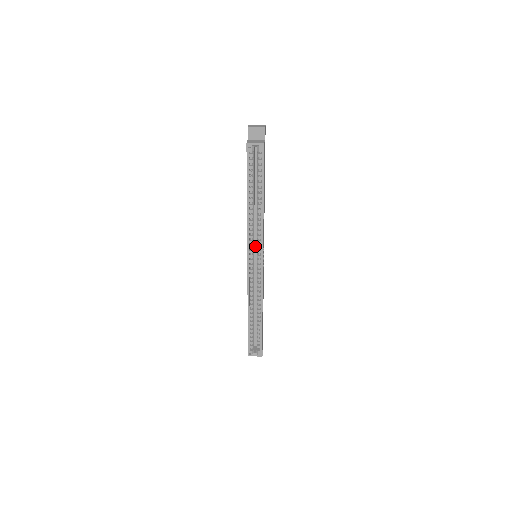
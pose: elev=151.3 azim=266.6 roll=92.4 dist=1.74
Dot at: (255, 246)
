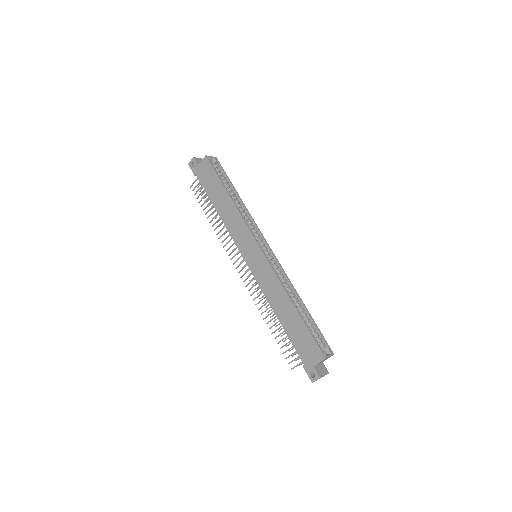
Dot at: occluded
